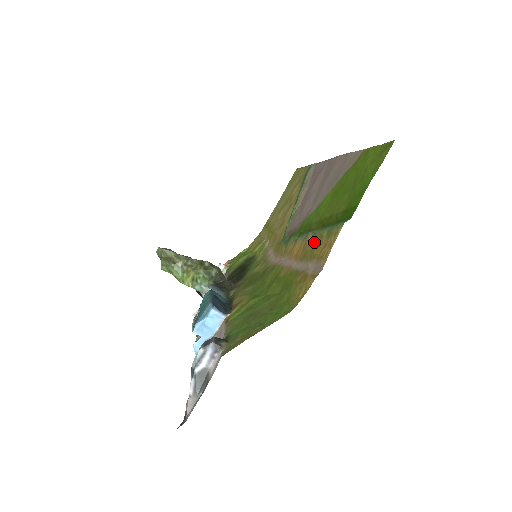
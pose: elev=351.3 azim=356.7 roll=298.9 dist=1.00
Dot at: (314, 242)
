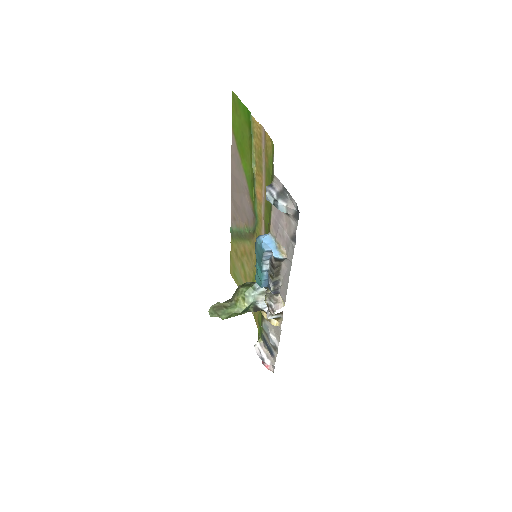
Dot at: (256, 158)
